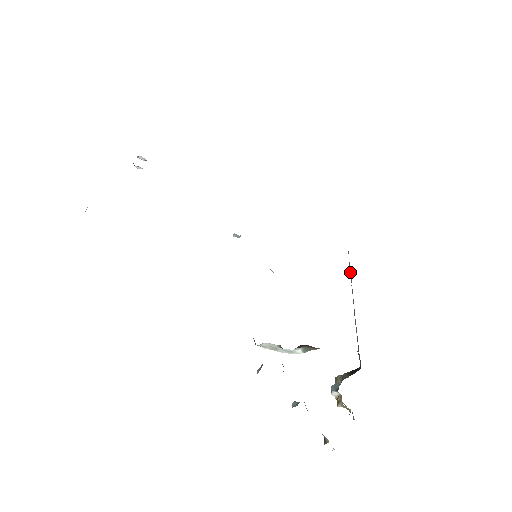
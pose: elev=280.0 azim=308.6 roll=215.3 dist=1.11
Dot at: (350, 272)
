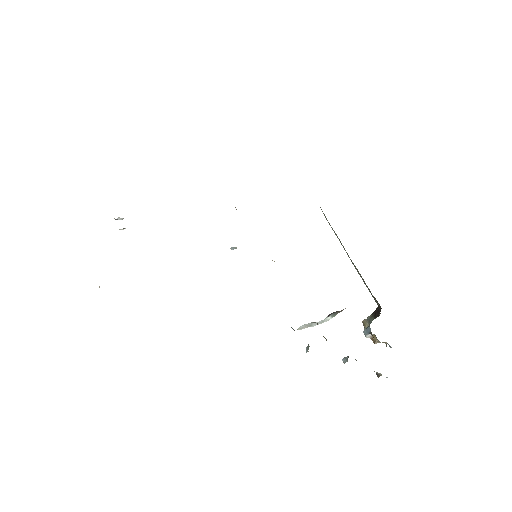
Dot at: occluded
